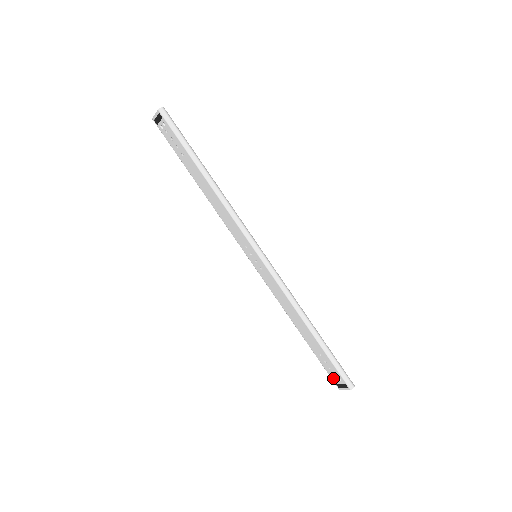
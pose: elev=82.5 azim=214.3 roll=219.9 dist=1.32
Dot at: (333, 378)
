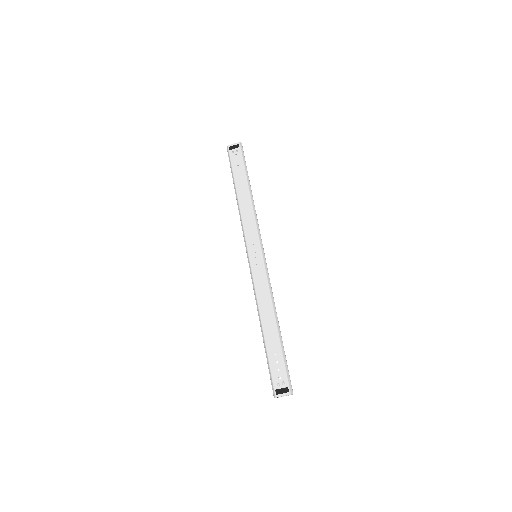
Dot at: (275, 382)
